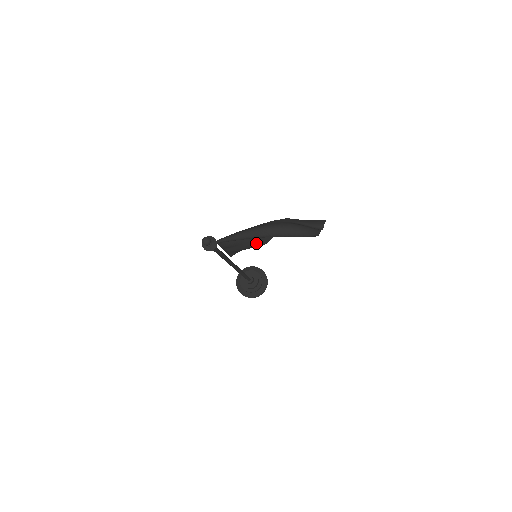
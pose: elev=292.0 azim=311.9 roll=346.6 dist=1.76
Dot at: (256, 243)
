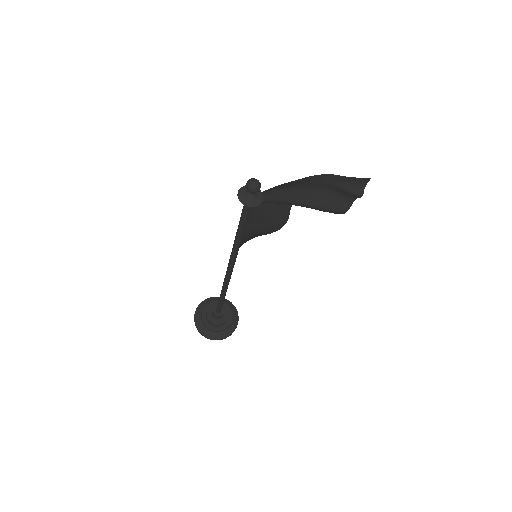
Dot at: (275, 223)
